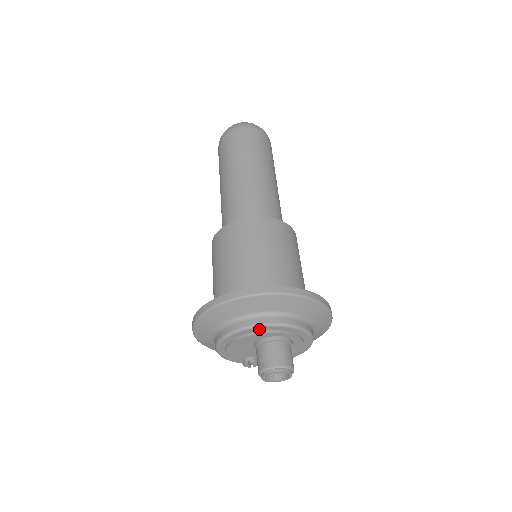
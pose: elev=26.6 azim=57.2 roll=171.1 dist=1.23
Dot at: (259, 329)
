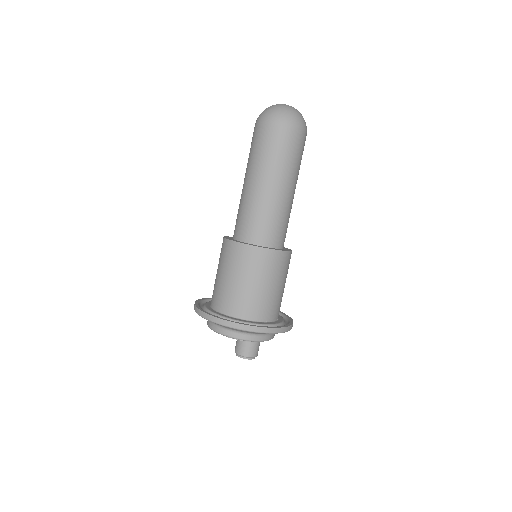
Dot at: occluded
